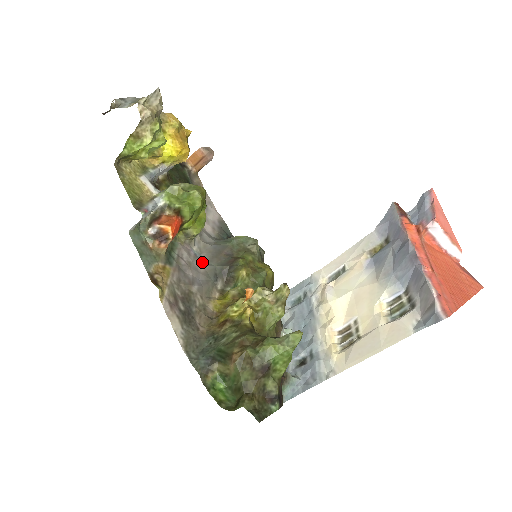
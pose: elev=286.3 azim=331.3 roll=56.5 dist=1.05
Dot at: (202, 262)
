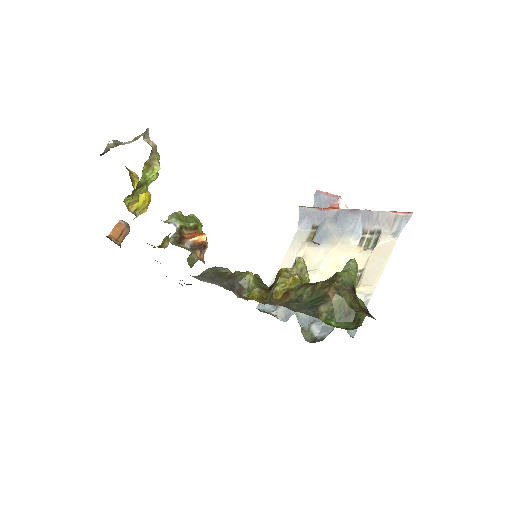
Dot at: (211, 283)
